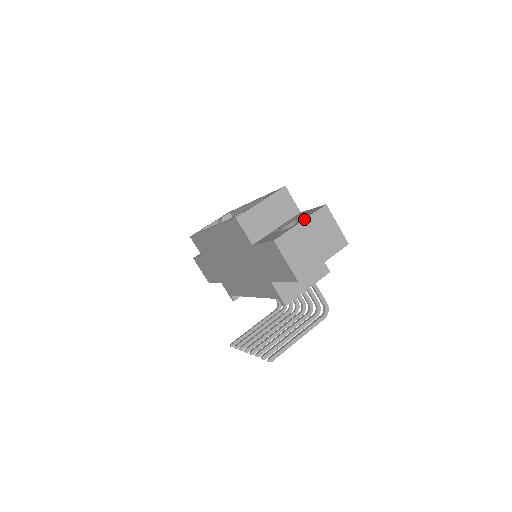
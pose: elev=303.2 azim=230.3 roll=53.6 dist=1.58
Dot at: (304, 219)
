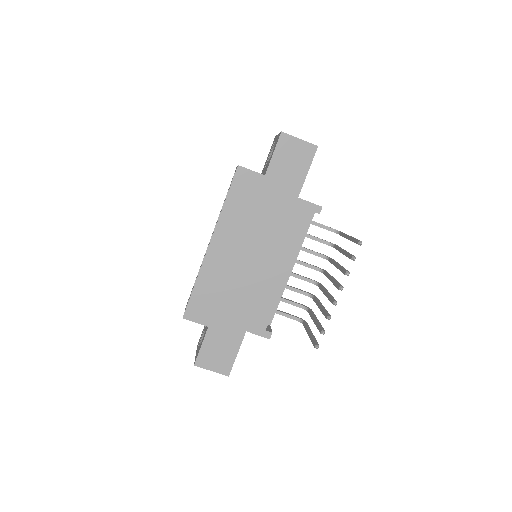
Dot at: occluded
